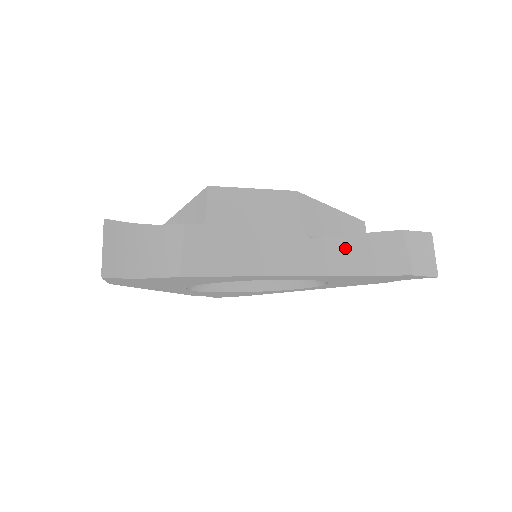
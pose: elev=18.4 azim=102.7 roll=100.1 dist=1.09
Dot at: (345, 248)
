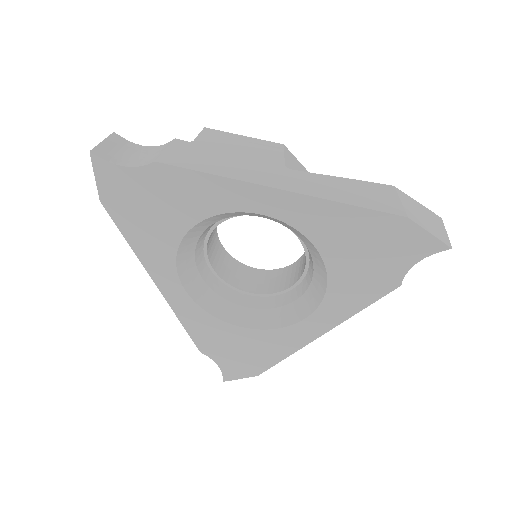
Dot at: (326, 182)
